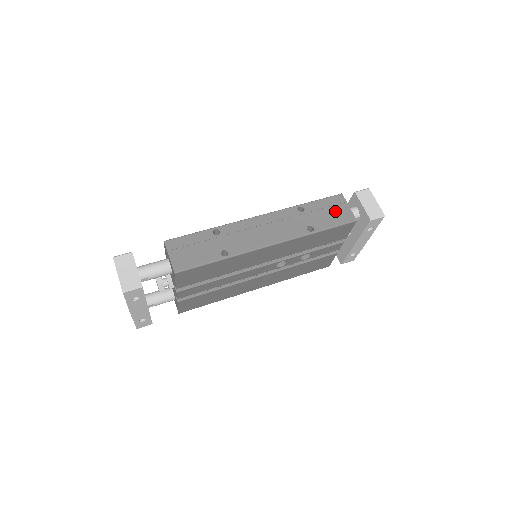
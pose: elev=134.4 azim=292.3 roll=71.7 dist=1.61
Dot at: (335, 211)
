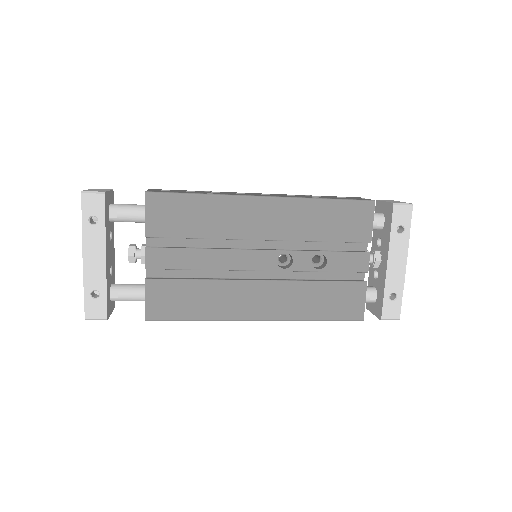
Dot at: occluded
